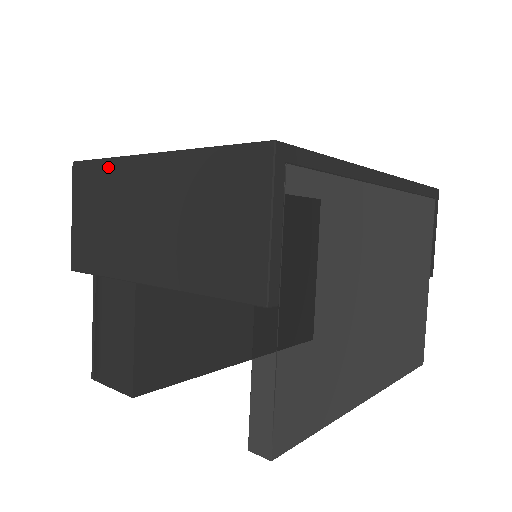
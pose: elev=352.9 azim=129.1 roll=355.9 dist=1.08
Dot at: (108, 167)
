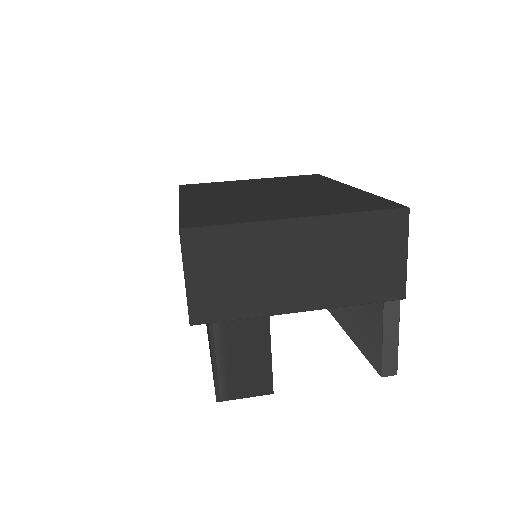
Dot at: (241, 231)
